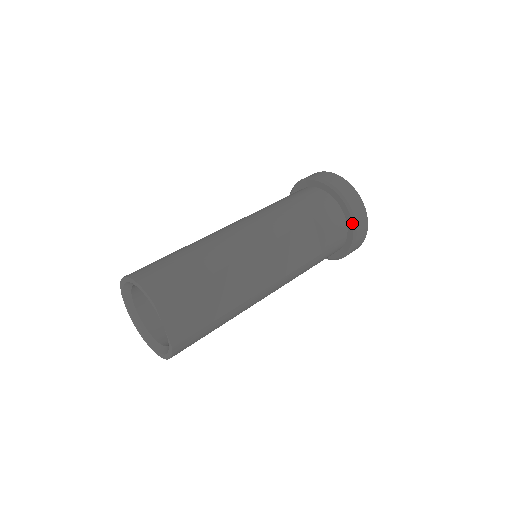
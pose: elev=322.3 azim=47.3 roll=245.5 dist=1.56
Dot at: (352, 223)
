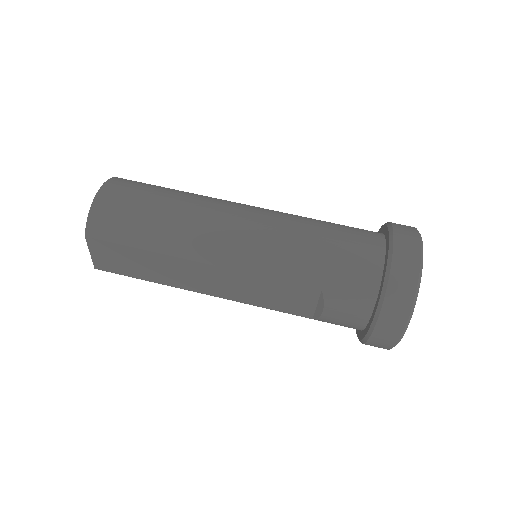
Dot at: (367, 331)
